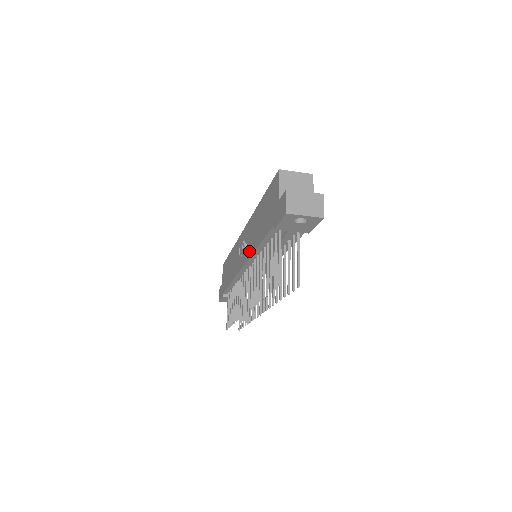
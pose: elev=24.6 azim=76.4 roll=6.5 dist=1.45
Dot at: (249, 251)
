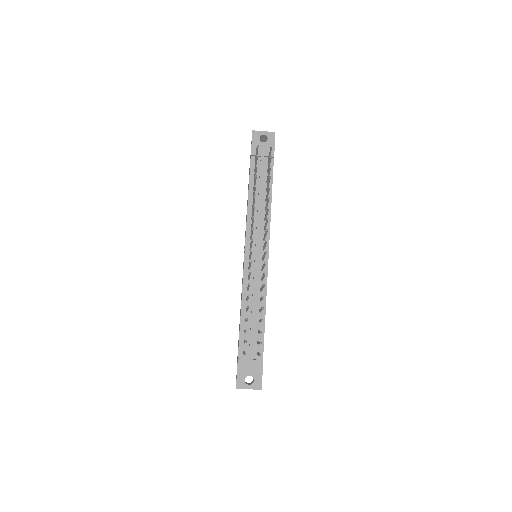
Dot at: occluded
